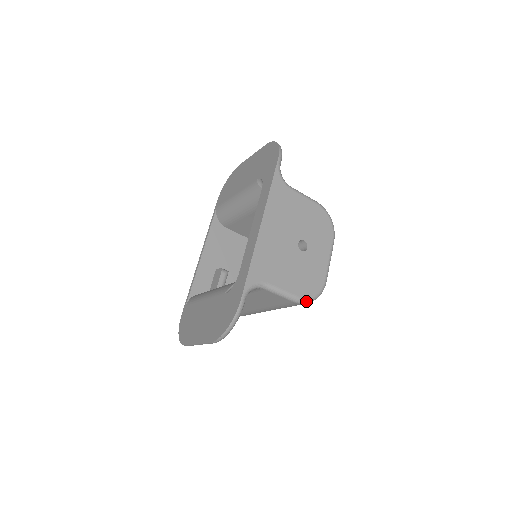
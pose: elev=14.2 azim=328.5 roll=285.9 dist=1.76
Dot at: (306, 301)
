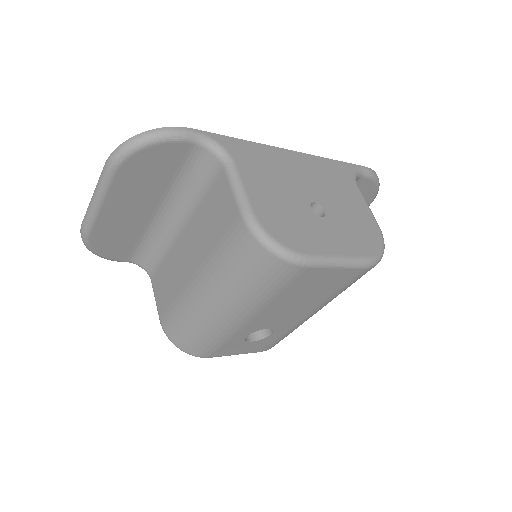
Dot at: (257, 229)
